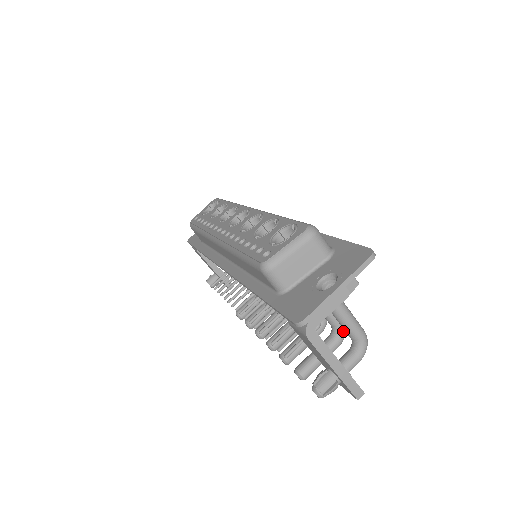
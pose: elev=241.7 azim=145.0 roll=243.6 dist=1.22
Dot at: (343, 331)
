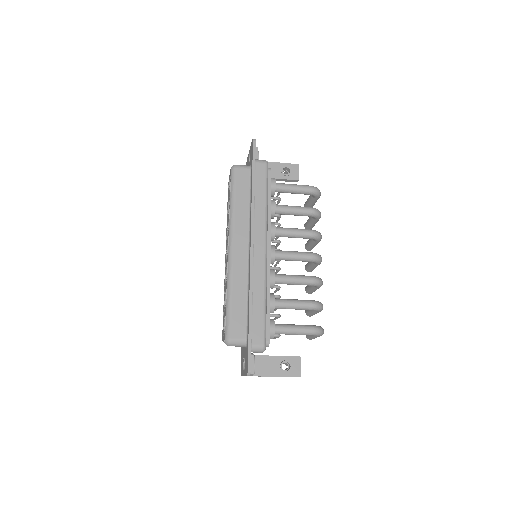
Dot at: (316, 310)
